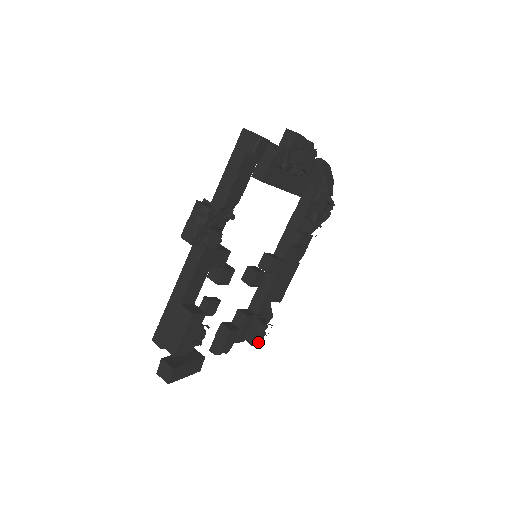
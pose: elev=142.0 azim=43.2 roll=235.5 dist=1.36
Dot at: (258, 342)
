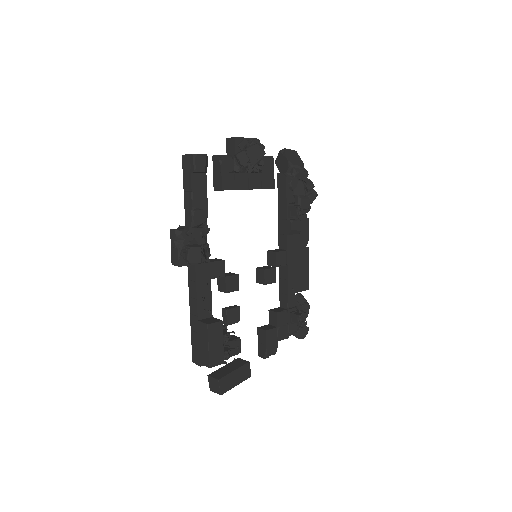
Dot at: (305, 334)
